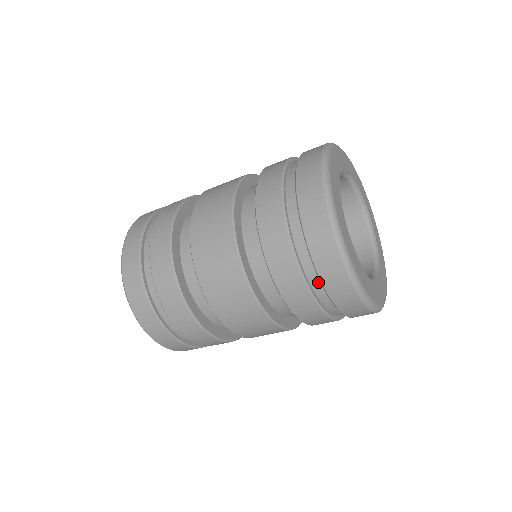
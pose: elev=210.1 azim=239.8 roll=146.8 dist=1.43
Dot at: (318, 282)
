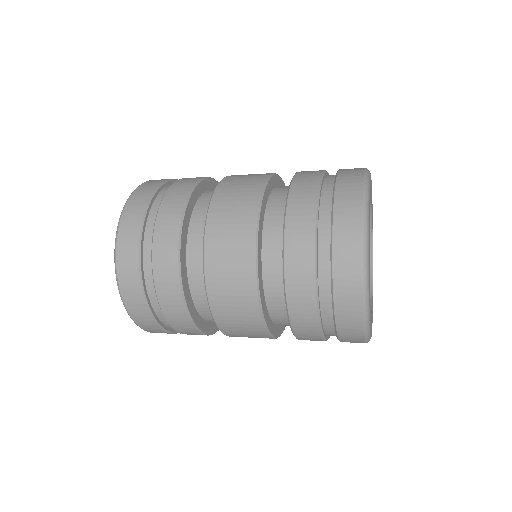
Dot at: occluded
